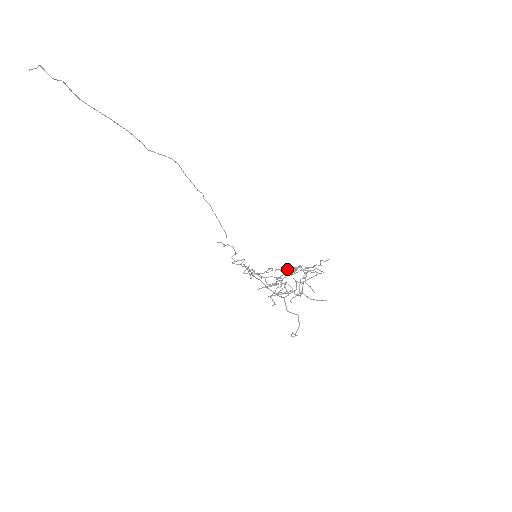
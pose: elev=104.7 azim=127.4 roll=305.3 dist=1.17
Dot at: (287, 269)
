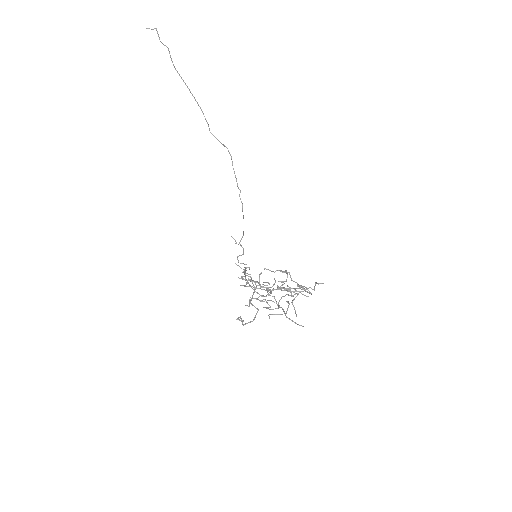
Dot at: (275, 271)
